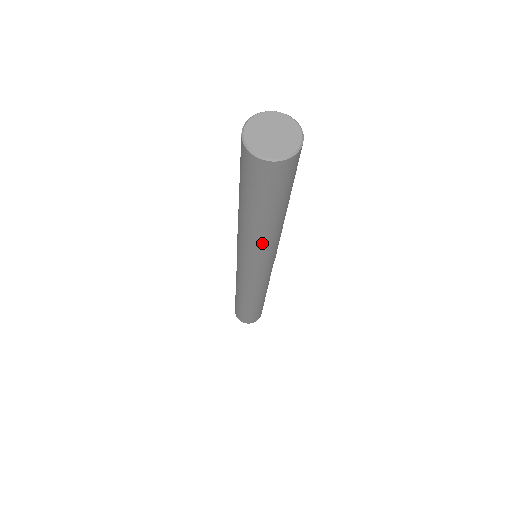
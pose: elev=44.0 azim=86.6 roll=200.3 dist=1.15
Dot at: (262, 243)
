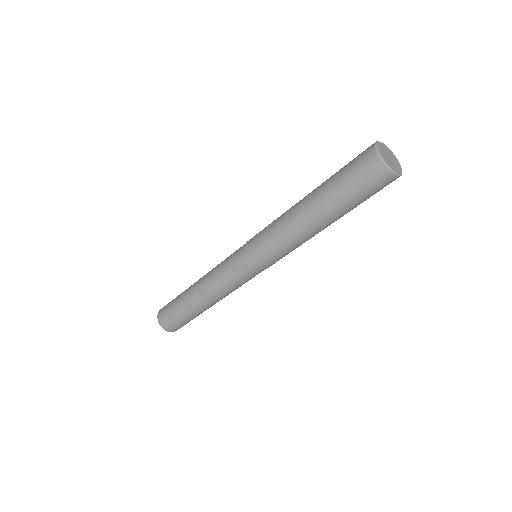
Dot at: occluded
